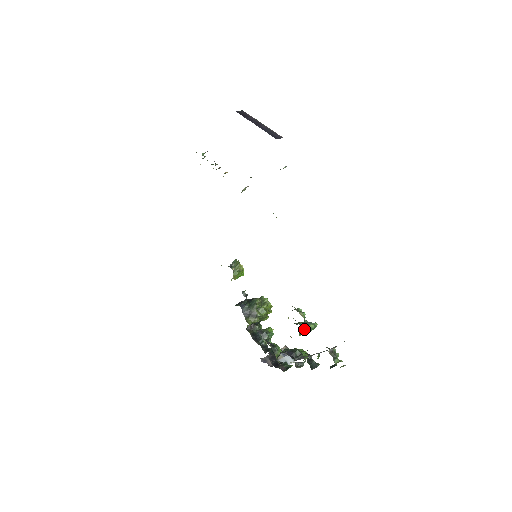
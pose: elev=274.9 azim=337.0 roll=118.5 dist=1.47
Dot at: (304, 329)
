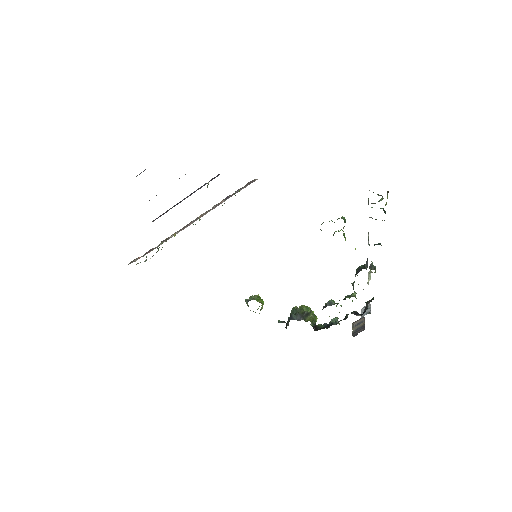
Dot at: occluded
